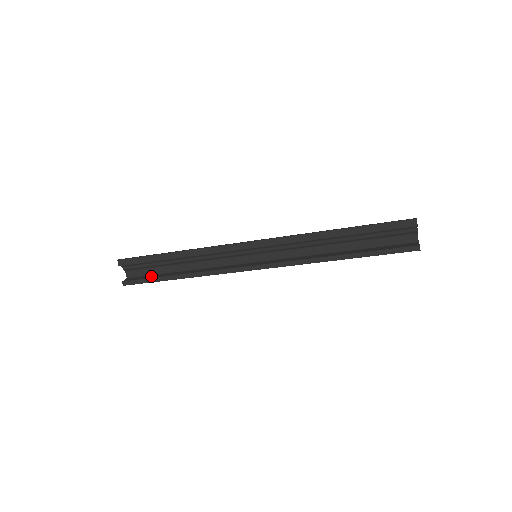
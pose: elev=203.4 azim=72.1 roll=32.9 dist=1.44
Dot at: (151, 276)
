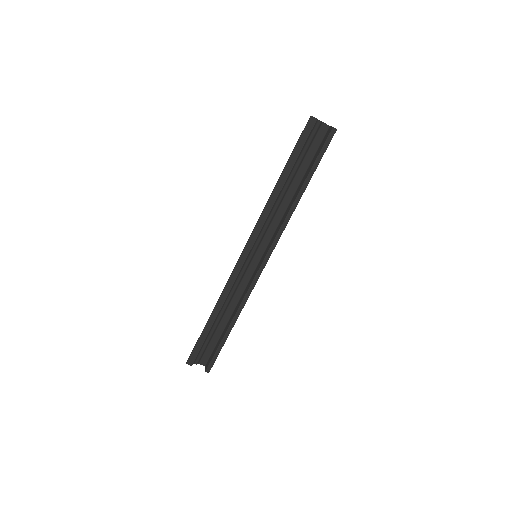
Dot at: (216, 347)
